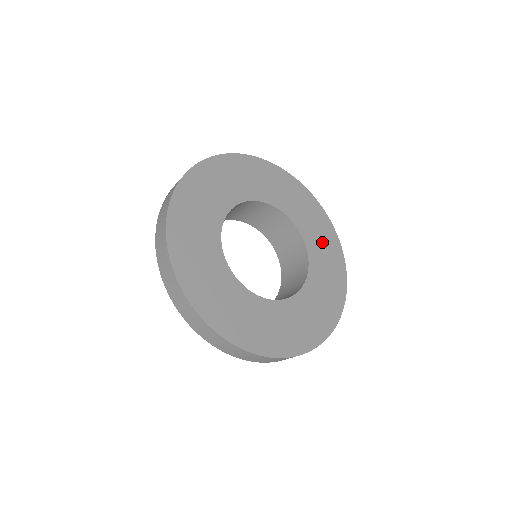
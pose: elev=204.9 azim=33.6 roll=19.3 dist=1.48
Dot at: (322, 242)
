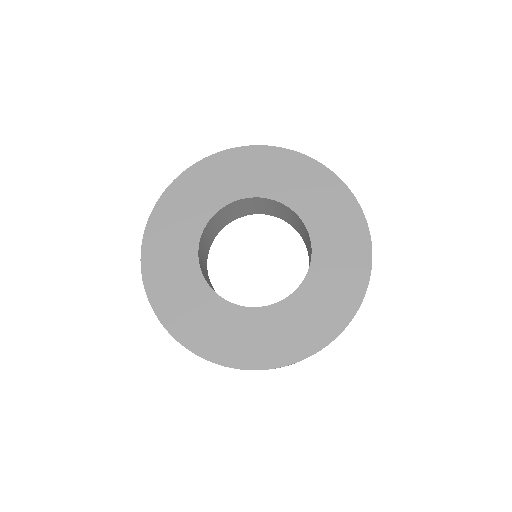
Dot at: (331, 216)
